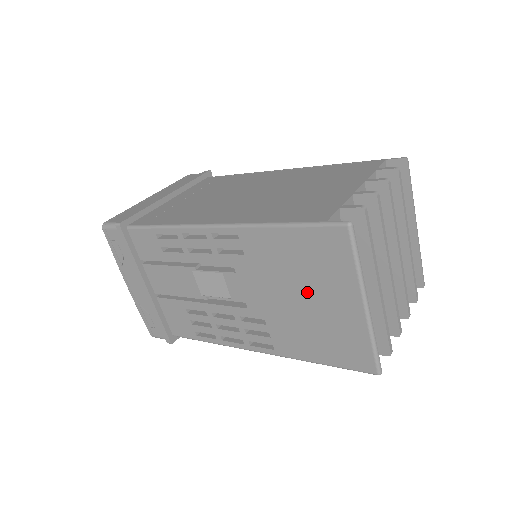
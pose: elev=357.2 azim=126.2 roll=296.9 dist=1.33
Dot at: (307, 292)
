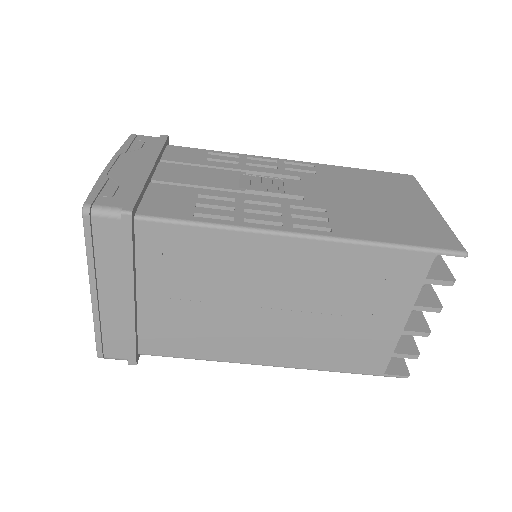
Dot at: (380, 197)
